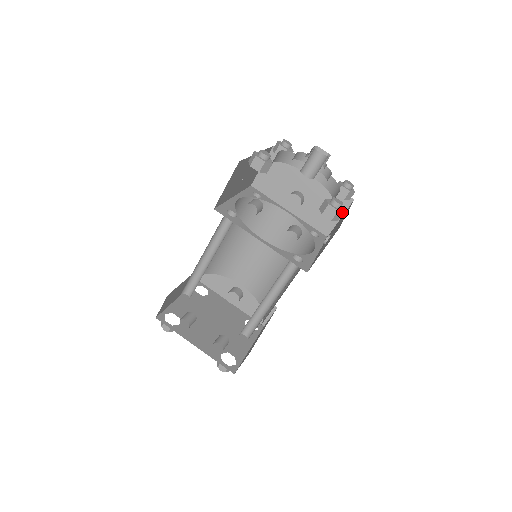
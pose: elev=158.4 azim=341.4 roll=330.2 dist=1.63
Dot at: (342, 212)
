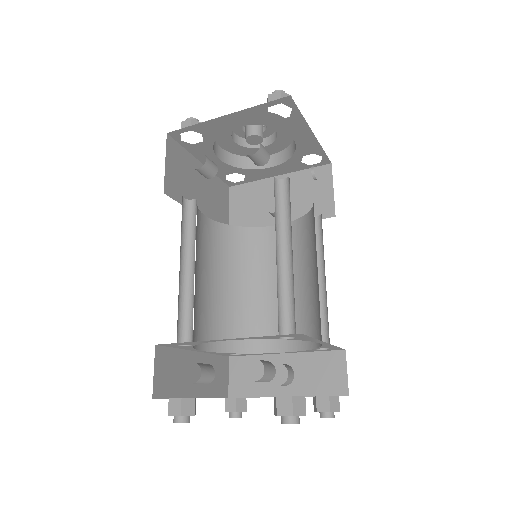
Dot at: occluded
